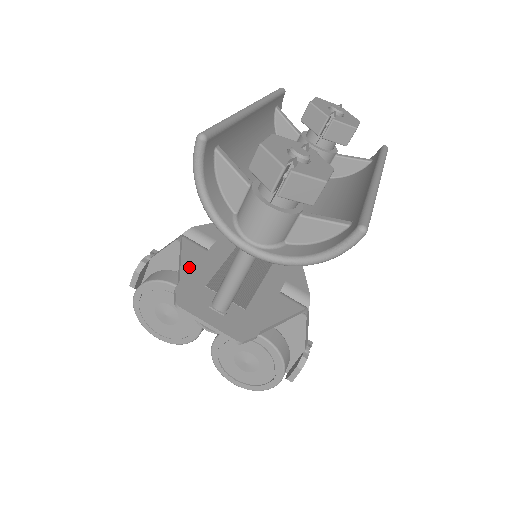
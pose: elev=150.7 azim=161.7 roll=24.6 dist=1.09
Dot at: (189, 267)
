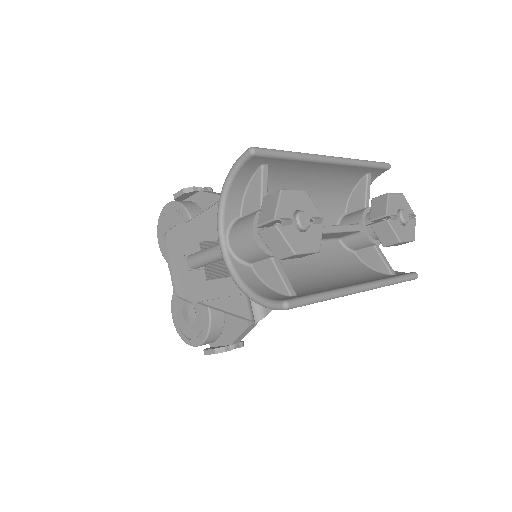
Dot at: (205, 220)
